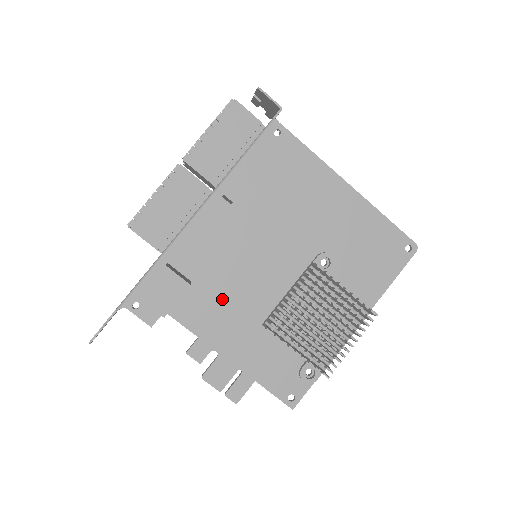
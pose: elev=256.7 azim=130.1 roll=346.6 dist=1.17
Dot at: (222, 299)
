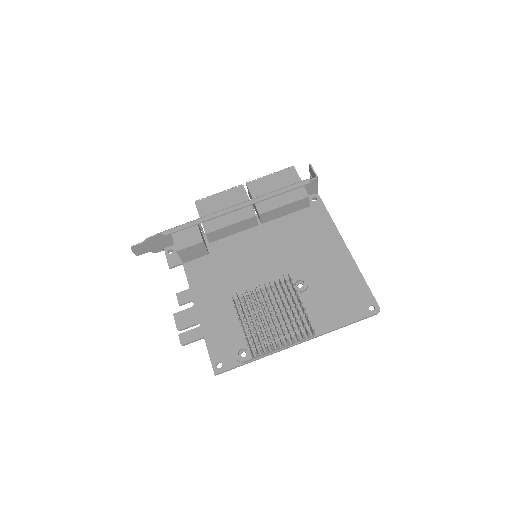
Dot at: (220, 273)
